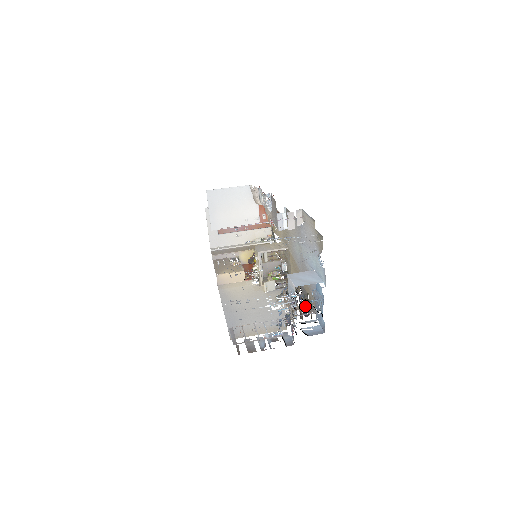
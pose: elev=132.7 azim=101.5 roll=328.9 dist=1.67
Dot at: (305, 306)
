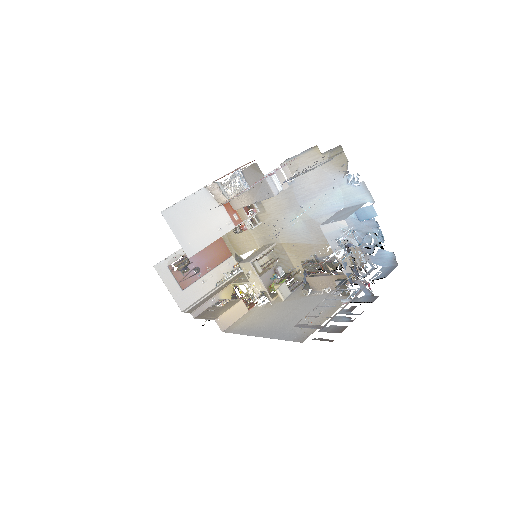
Dot at: occluded
